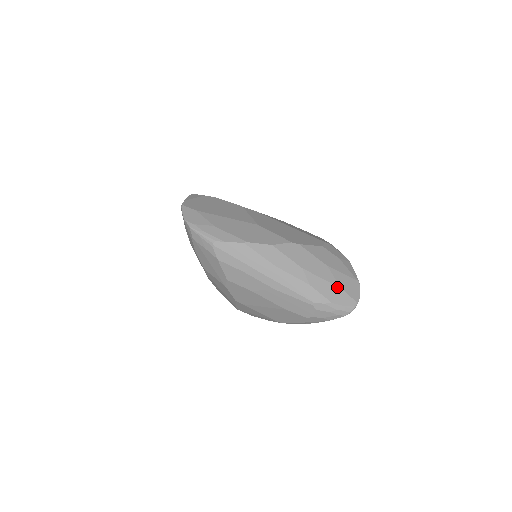
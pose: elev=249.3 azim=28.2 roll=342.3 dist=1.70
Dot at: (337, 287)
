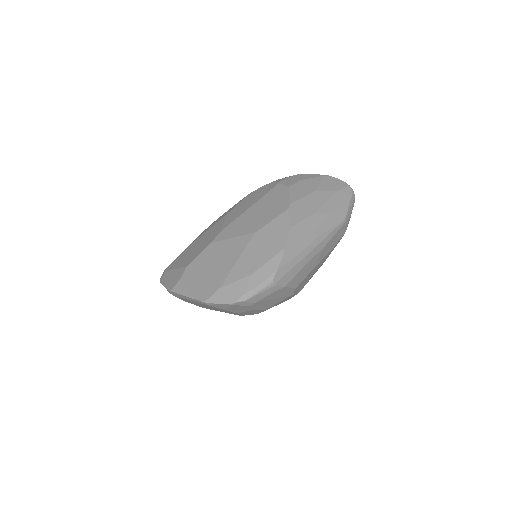
Dot at: (335, 194)
